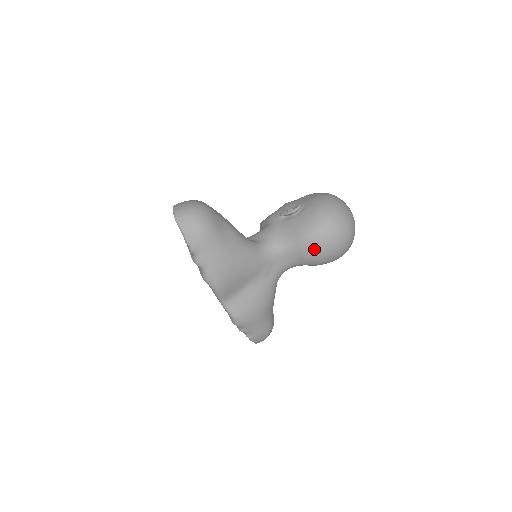
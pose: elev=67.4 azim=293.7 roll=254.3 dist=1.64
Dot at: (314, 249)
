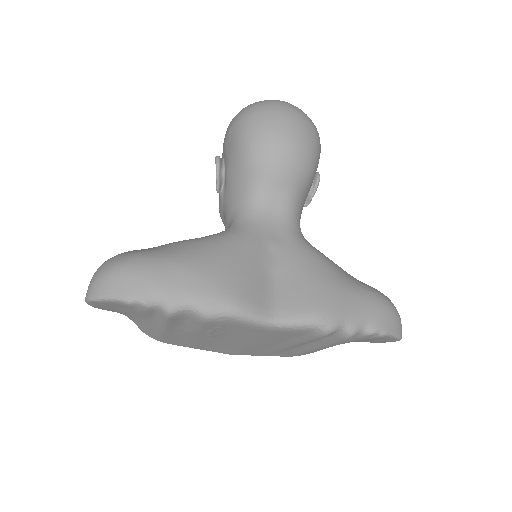
Dot at: (274, 152)
